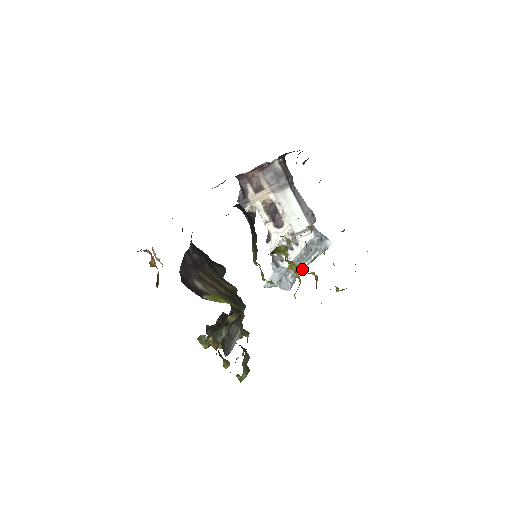
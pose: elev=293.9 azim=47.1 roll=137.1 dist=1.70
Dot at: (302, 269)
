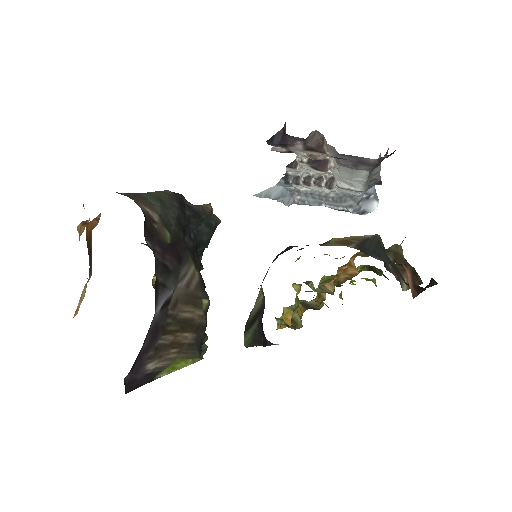
Dot at: (318, 205)
